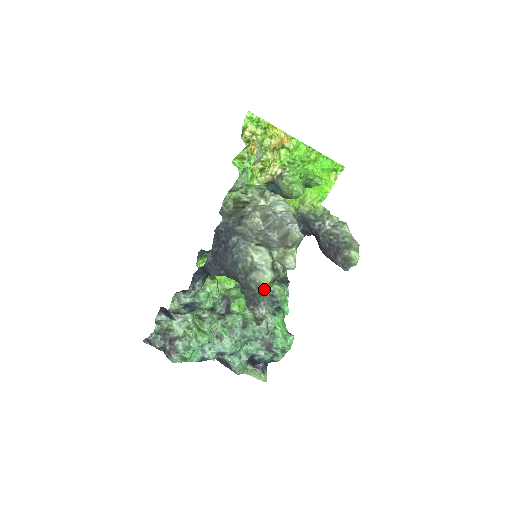
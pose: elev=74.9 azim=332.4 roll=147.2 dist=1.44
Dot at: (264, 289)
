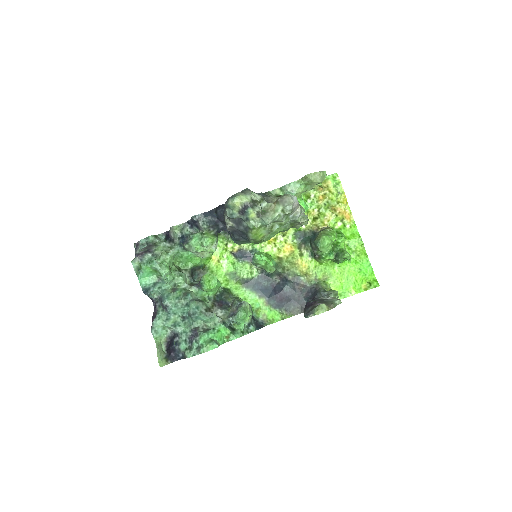
Dot at: (238, 300)
